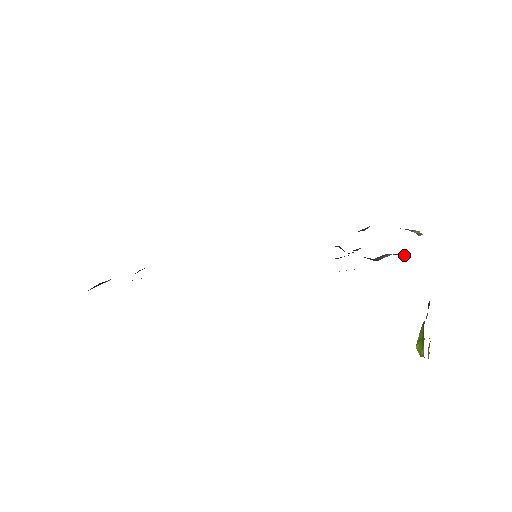
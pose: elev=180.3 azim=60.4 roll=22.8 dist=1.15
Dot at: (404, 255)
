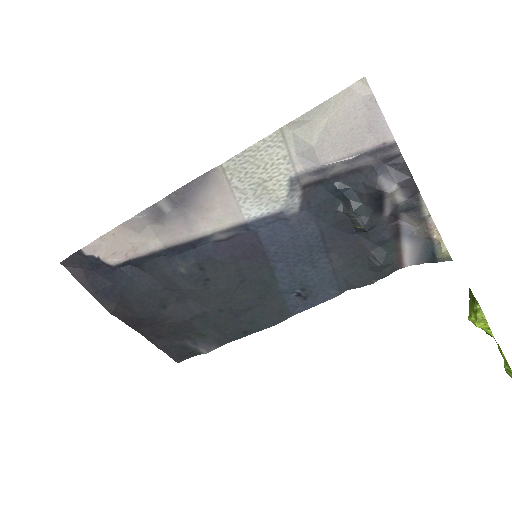
Dot at: (403, 162)
